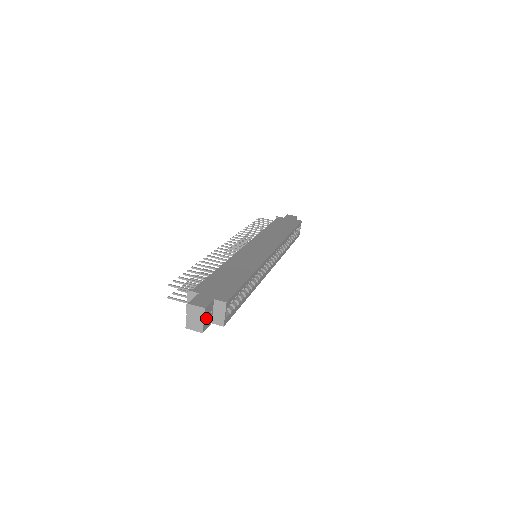
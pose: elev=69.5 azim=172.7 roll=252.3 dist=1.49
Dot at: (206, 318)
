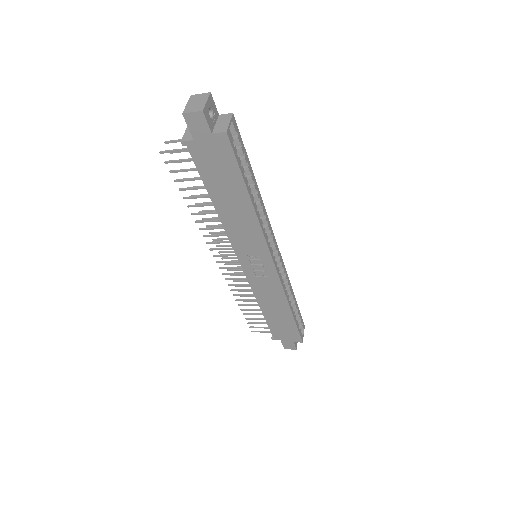
Dot at: (209, 109)
